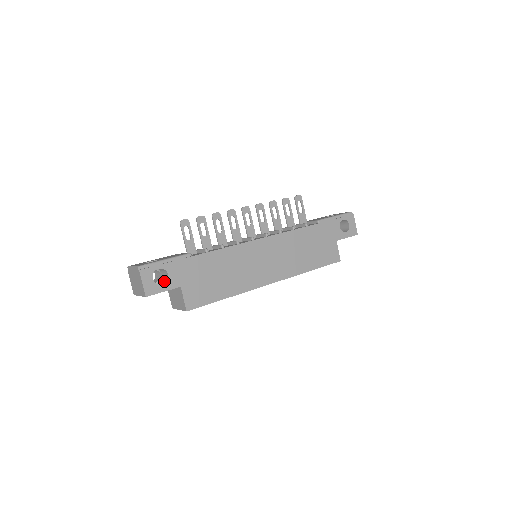
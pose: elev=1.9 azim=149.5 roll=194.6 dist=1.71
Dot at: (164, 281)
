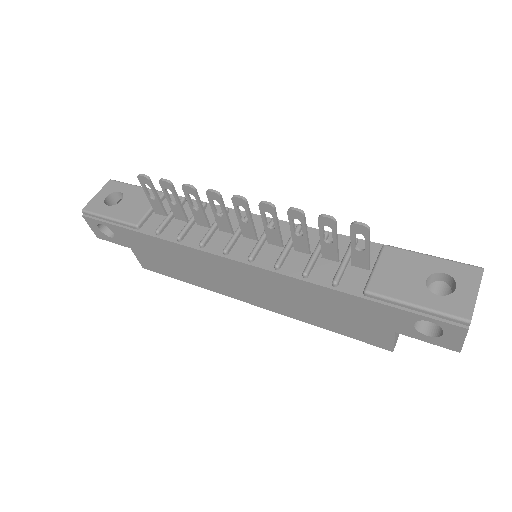
Dot at: occluded
